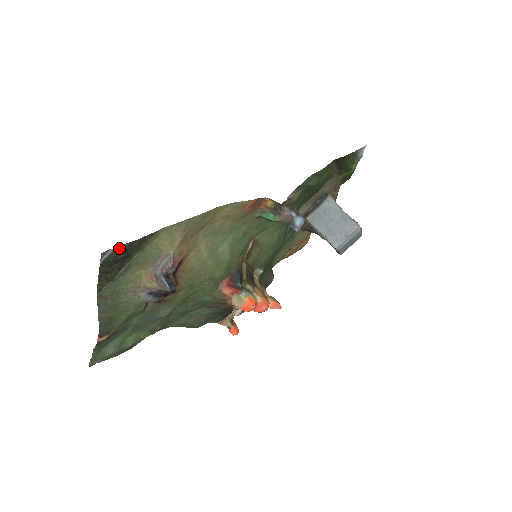
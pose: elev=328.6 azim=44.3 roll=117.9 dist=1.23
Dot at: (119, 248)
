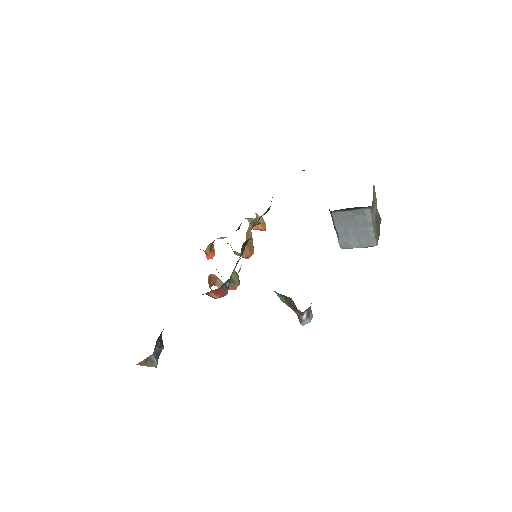
Dot at: occluded
